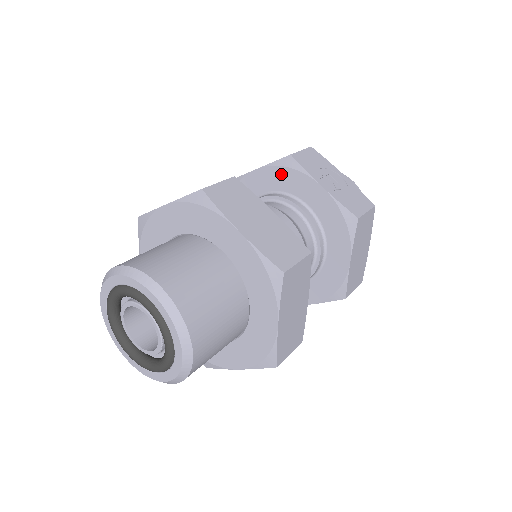
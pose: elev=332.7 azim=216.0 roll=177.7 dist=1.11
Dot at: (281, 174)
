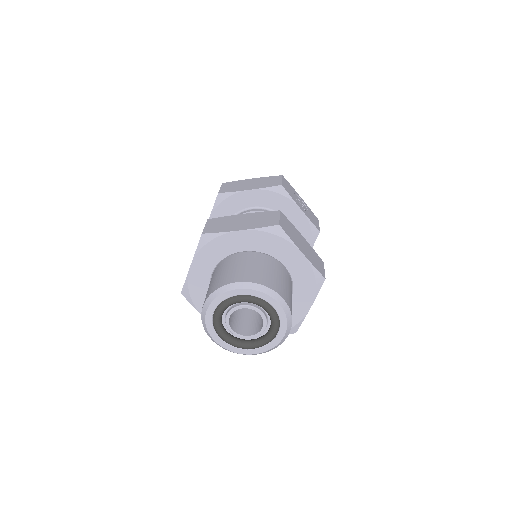
Dot at: (271, 197)
